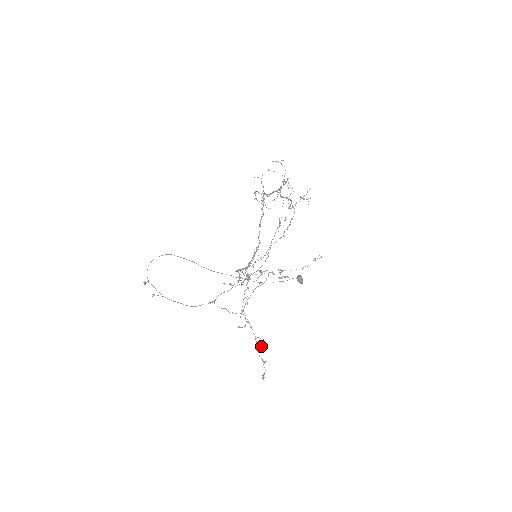
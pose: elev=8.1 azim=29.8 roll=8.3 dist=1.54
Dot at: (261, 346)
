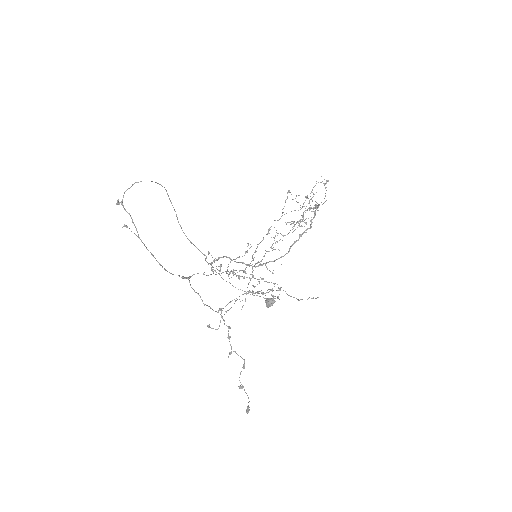
Dot at: (243, 367)
